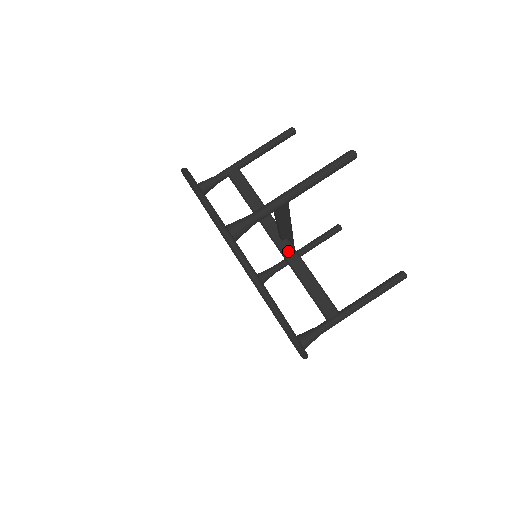
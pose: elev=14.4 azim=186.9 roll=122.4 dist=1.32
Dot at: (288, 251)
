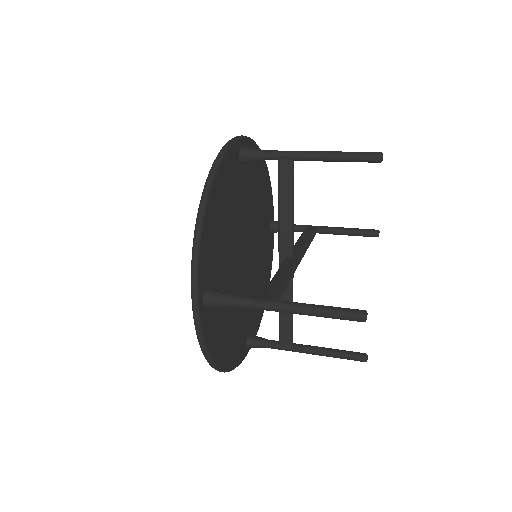
Dot at: occluded
